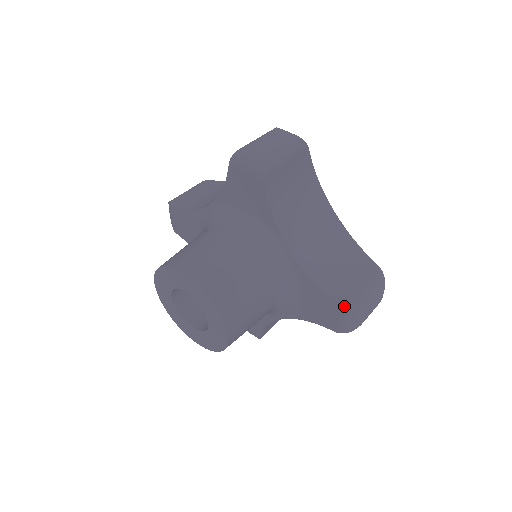
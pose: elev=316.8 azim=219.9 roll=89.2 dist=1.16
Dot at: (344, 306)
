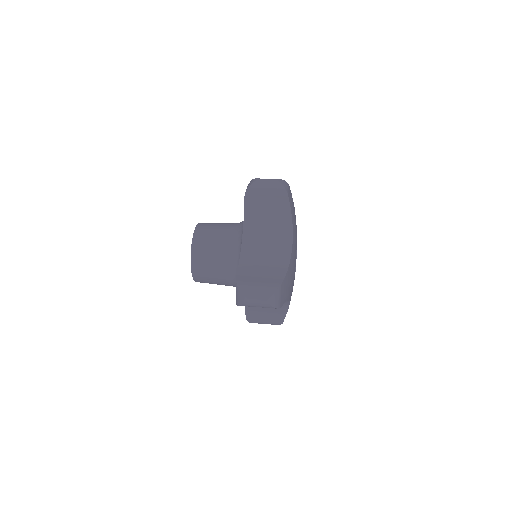
Dot at: (236, 281)
